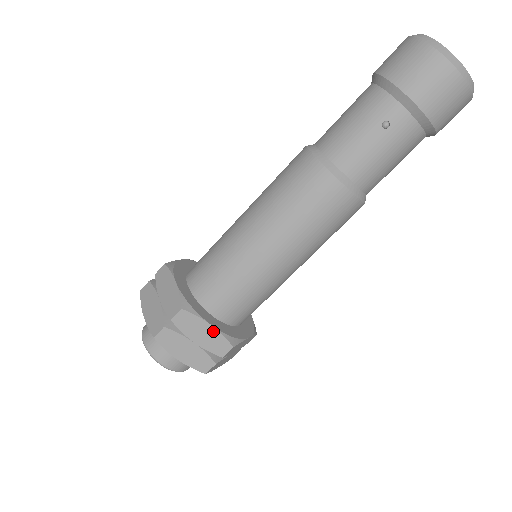
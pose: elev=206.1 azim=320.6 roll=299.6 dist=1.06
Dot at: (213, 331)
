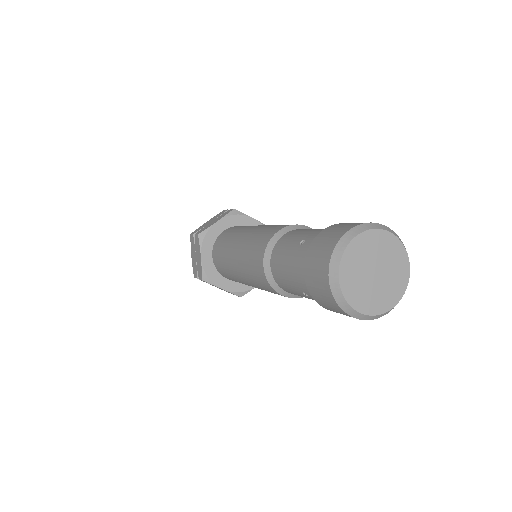
Dot at: (225, 290)
